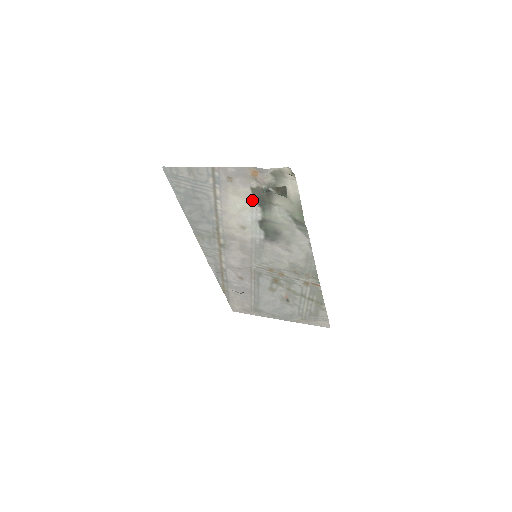
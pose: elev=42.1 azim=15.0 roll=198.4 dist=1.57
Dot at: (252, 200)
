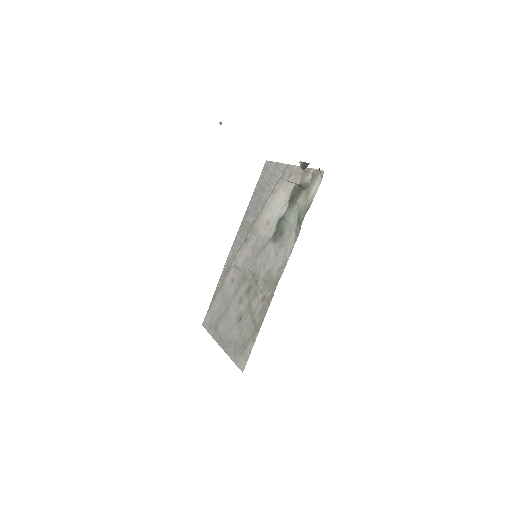
Dot at: (289, 197)
